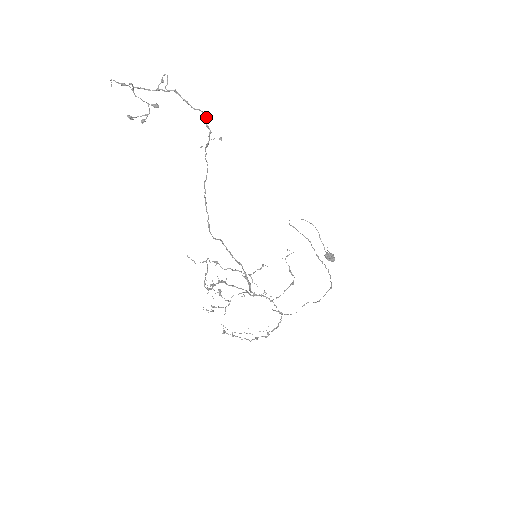
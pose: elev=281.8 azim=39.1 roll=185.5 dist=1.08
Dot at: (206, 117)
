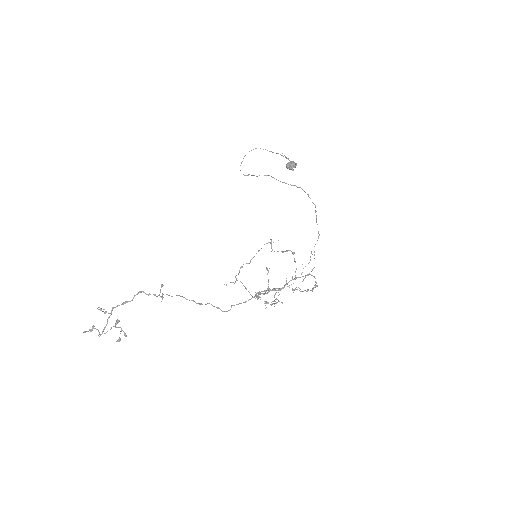
Dot at: occluded
